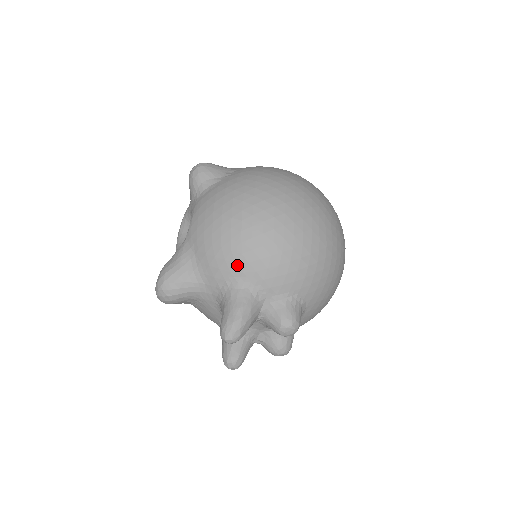
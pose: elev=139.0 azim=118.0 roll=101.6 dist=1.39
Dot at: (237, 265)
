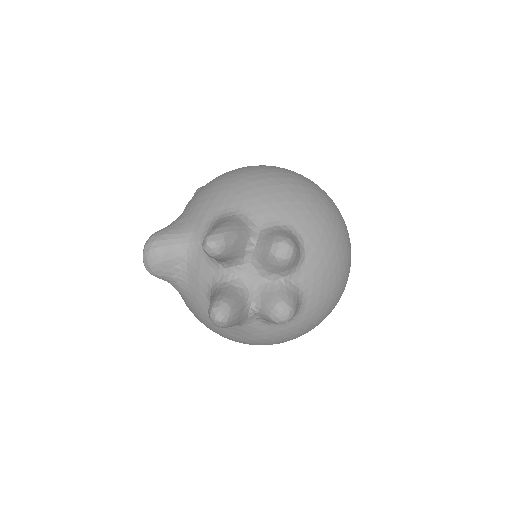
Dot at: (226, 199)
